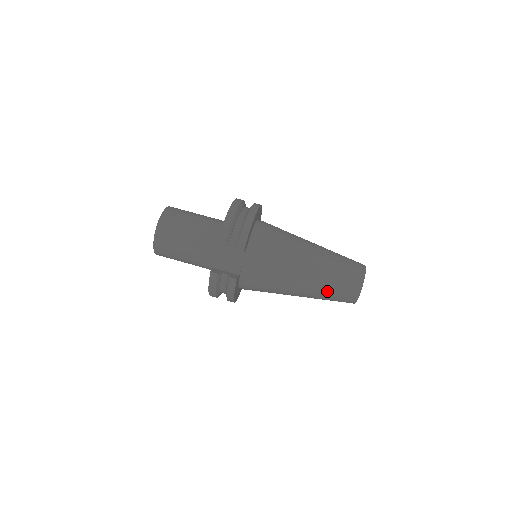
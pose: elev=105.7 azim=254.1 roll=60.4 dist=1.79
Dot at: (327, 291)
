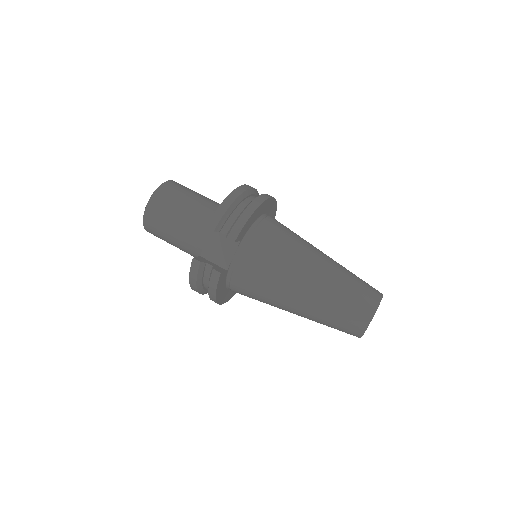
Dot at: (328, 313)
